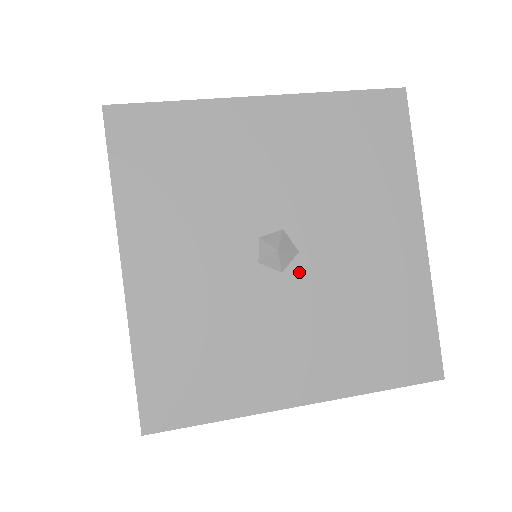
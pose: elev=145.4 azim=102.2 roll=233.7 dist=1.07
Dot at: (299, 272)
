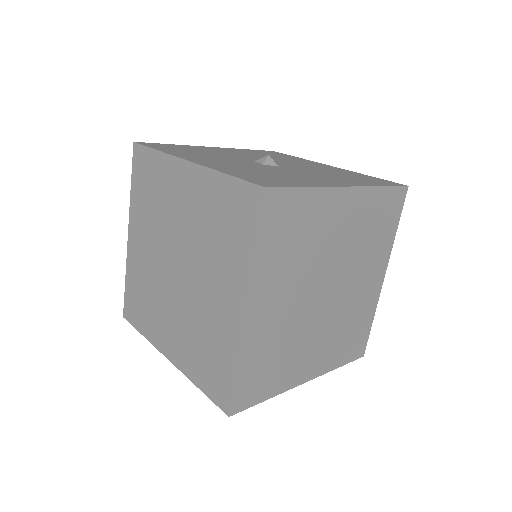
Dot at: (287, 167)
